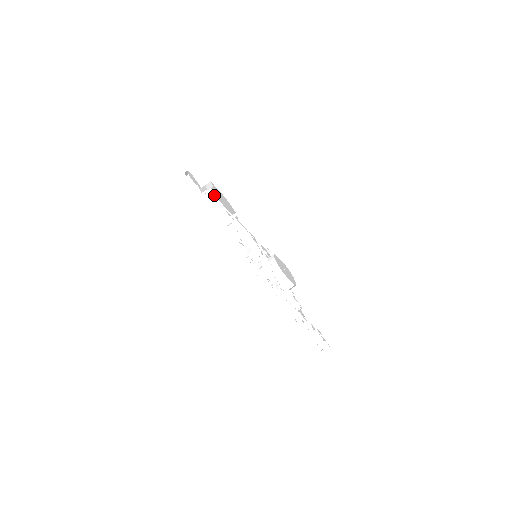
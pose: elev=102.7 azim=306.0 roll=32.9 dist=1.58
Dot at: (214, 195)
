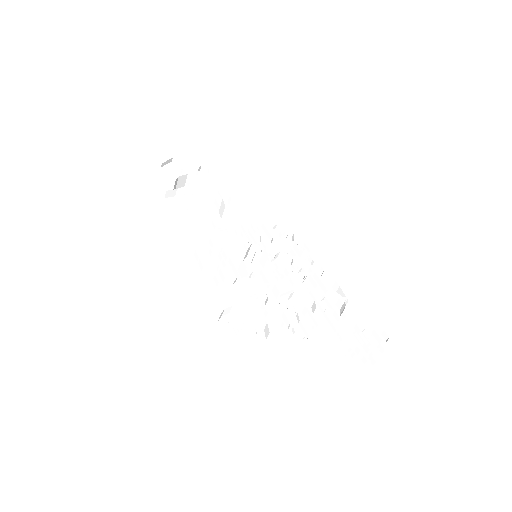
Dot at: (199, 178)
